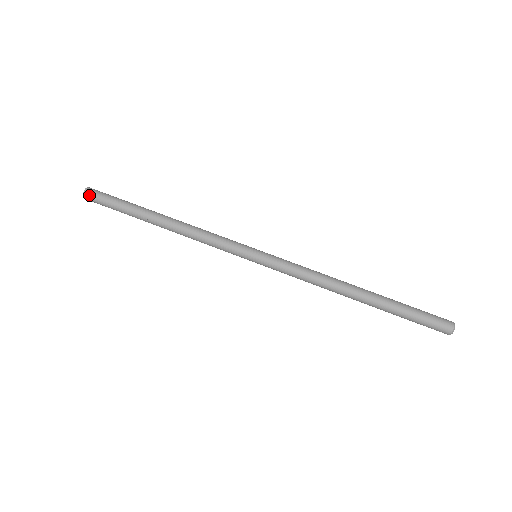
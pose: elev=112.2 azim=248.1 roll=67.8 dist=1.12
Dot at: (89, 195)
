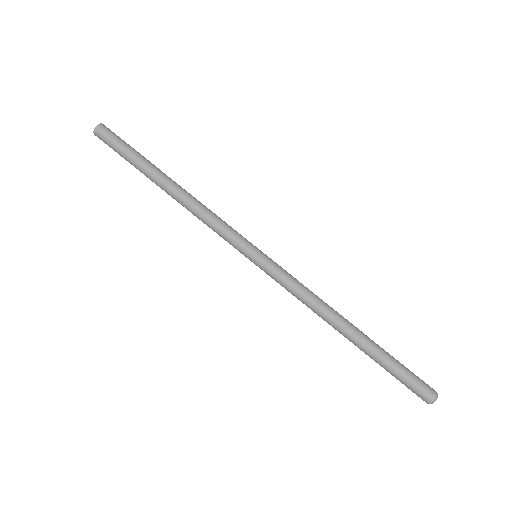
Dot at: (103, 129)
